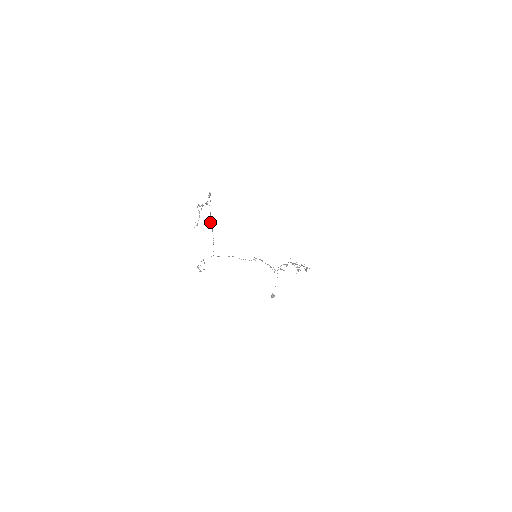
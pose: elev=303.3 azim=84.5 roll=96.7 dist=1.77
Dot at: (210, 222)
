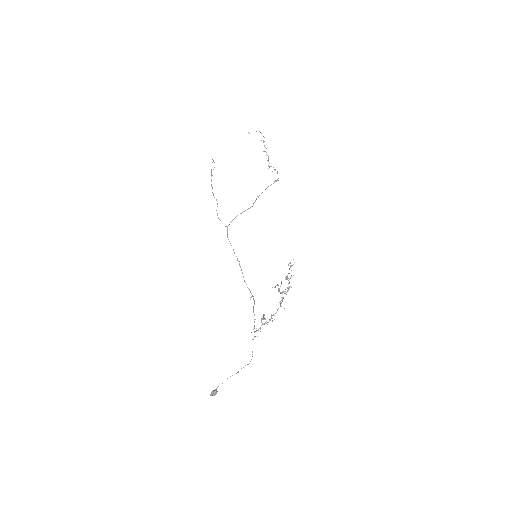
Dot at: occluded
